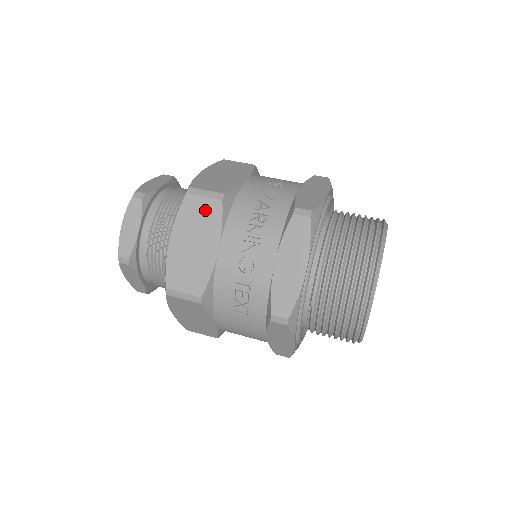
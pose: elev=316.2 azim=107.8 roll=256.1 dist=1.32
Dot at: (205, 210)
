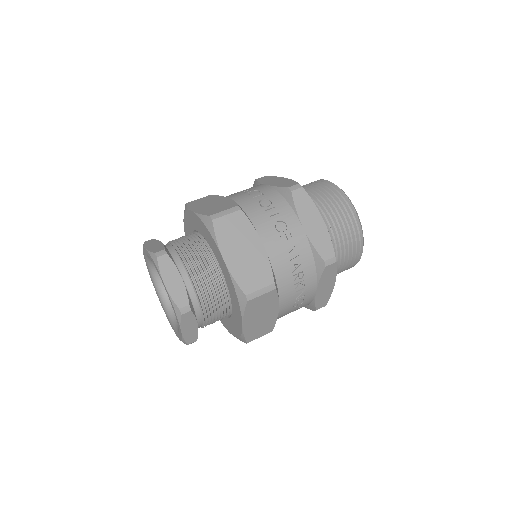
Dot at: (265, 300)
